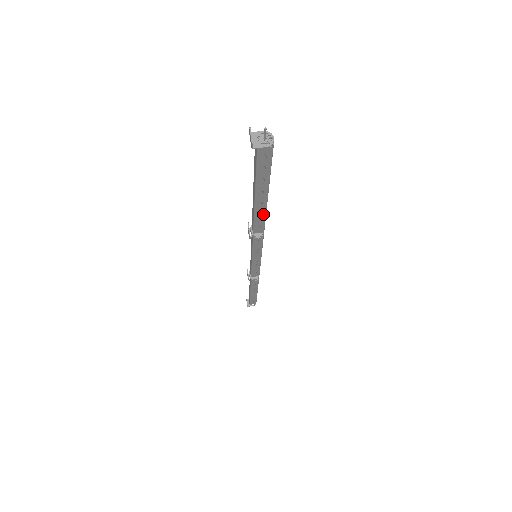
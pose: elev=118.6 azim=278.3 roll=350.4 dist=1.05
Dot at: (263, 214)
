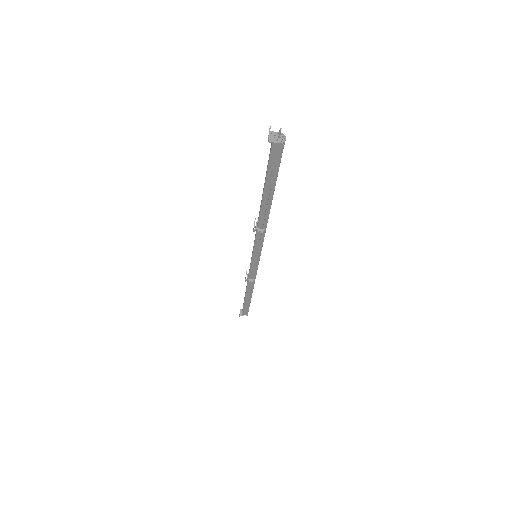
Dot at: (268, 209)
